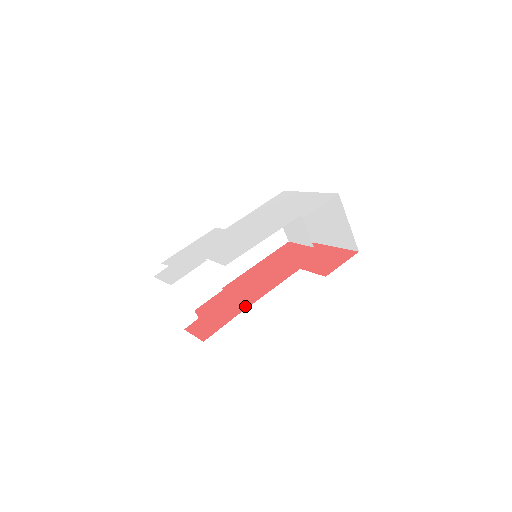
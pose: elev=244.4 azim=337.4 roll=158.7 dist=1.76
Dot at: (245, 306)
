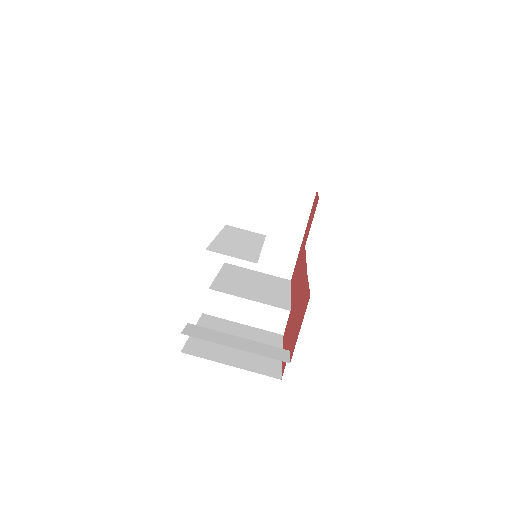
Dot at: (304, 277)
